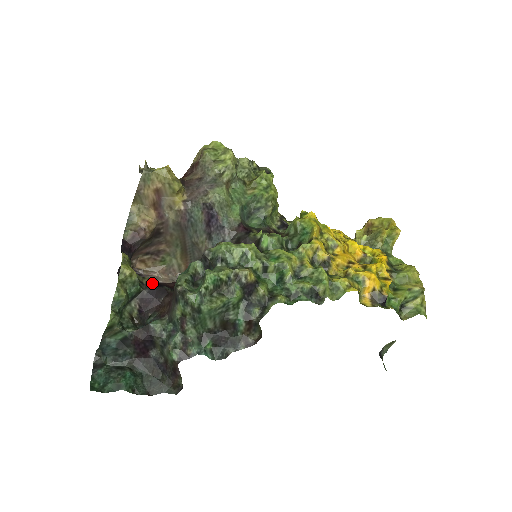
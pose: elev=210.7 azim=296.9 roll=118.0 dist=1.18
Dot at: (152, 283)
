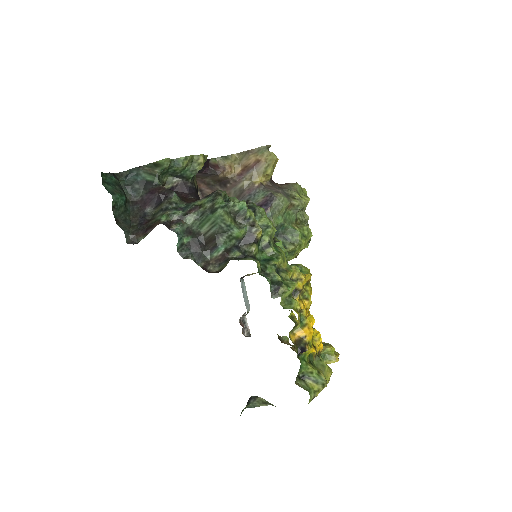
Dot at: (196, 188)
